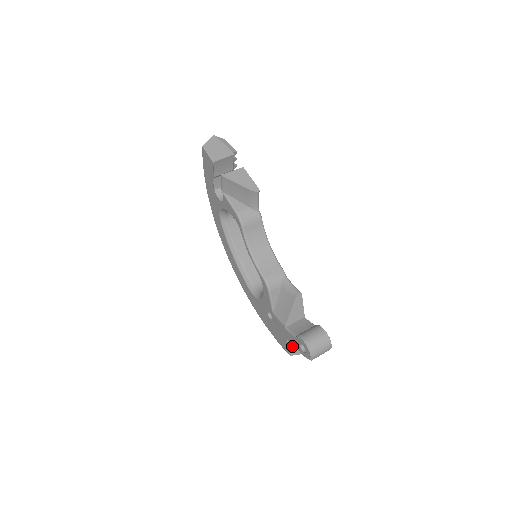
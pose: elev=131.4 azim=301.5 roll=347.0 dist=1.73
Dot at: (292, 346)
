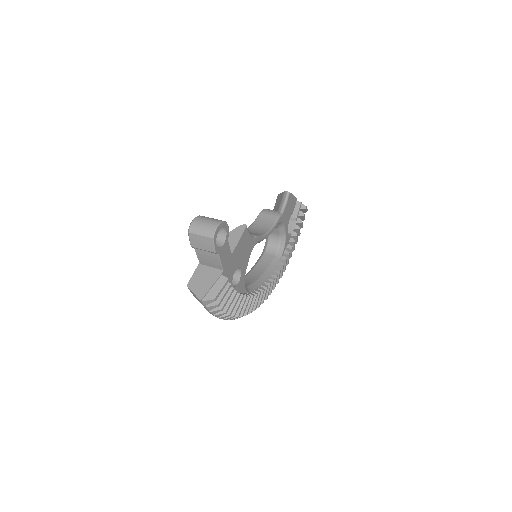
Dot at: (198, 276)
